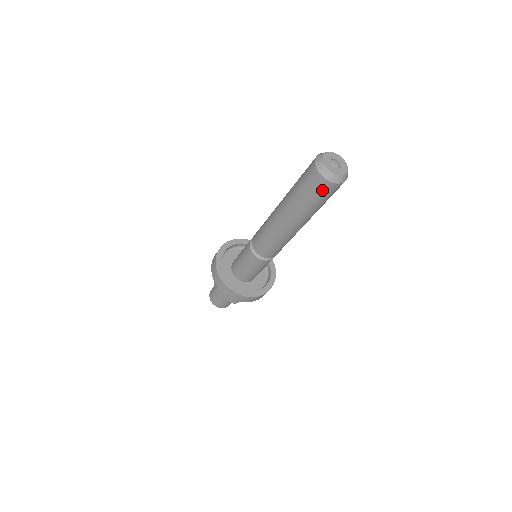
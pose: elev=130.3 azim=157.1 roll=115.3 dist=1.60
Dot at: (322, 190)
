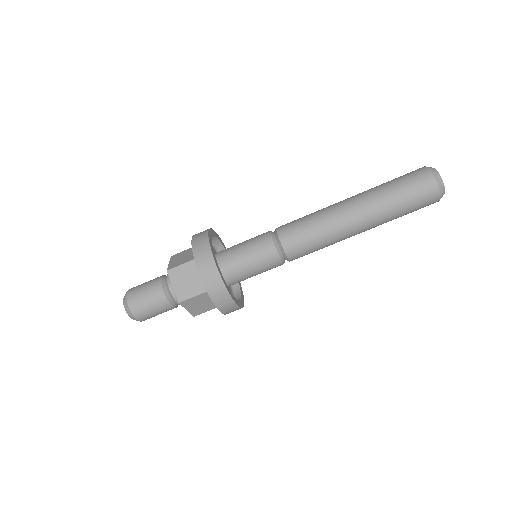
Dot at: (423, 190)
